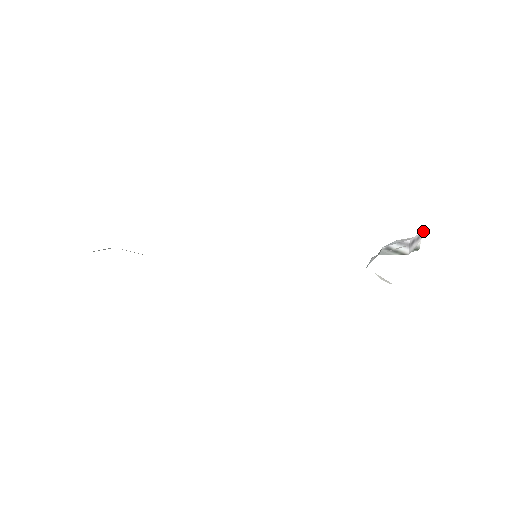
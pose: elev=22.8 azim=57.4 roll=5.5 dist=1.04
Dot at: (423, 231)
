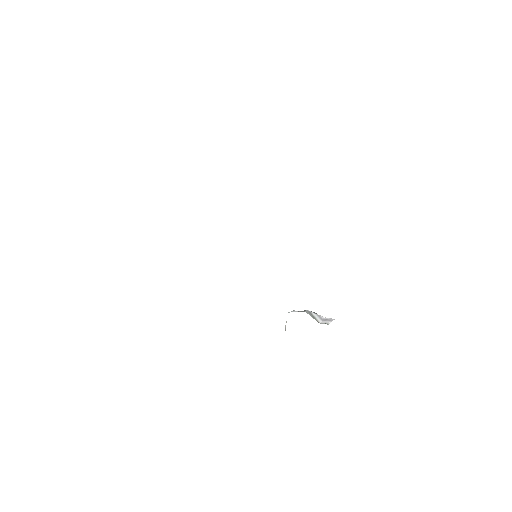
Dot at: occluded
